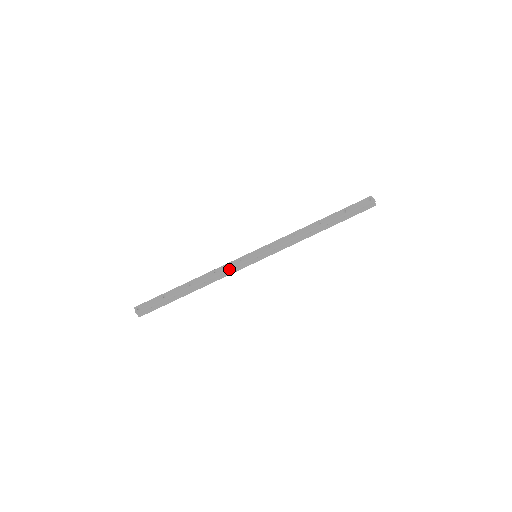
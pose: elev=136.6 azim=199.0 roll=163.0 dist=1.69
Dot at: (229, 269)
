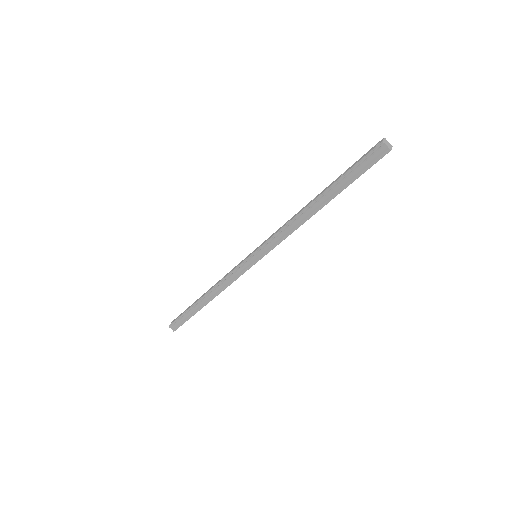
Dot at: (229, 274)
